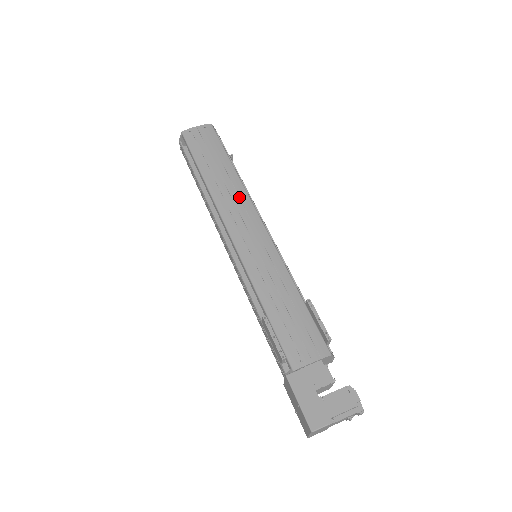
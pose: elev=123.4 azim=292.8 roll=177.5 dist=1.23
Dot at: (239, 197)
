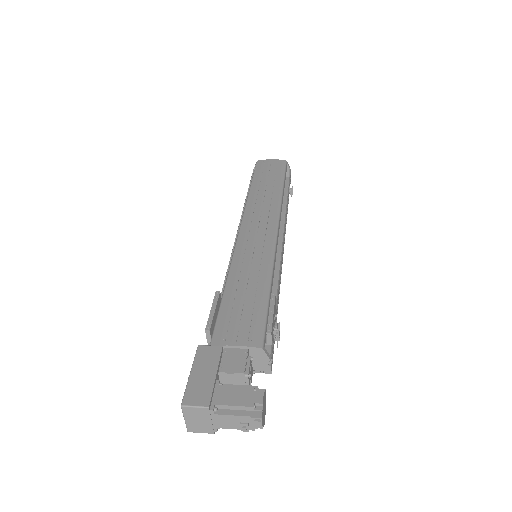
Dot at: (270, 207)
